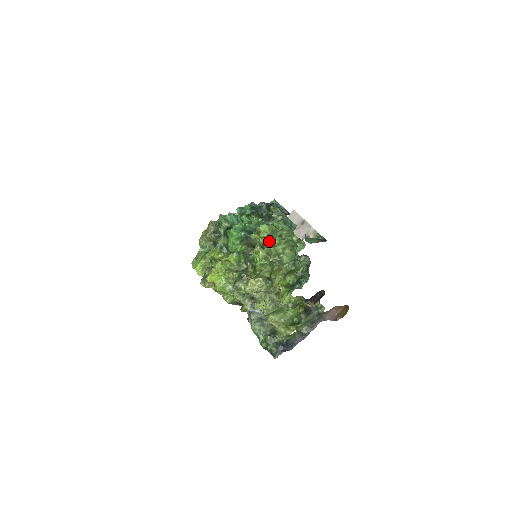
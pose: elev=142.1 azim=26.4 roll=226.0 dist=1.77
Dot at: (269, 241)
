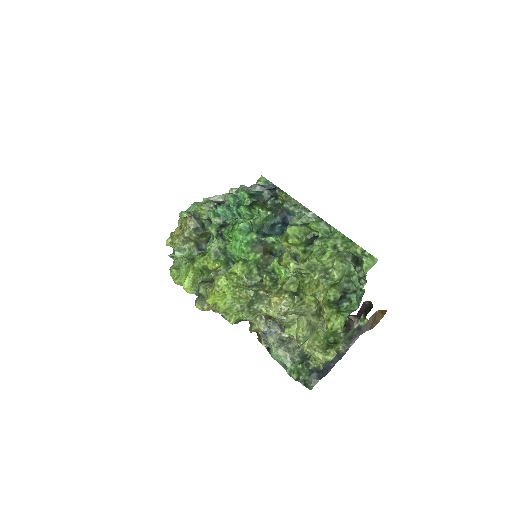
Dot at: (307, 251)
